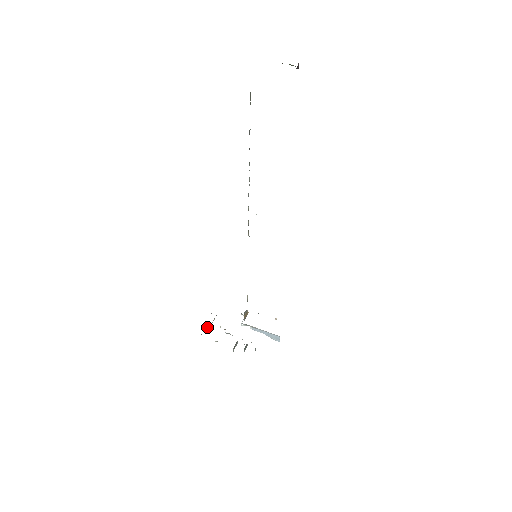
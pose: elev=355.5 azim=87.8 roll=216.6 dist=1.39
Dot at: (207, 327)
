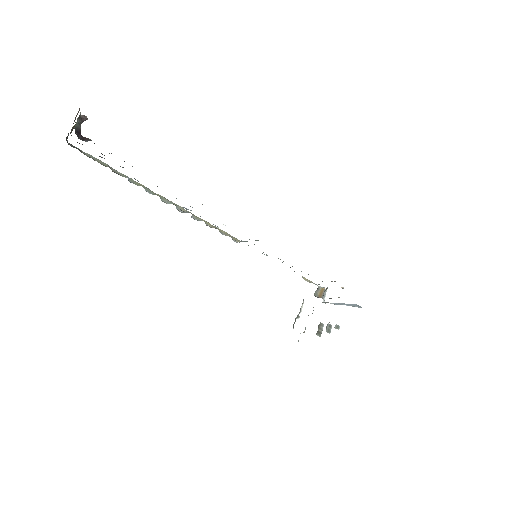
Dot at: (297, 318)
